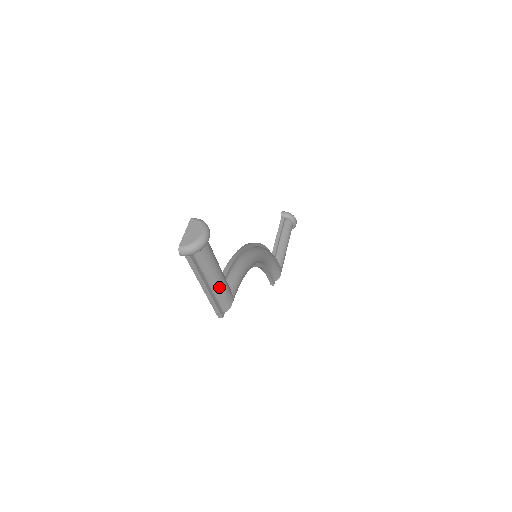
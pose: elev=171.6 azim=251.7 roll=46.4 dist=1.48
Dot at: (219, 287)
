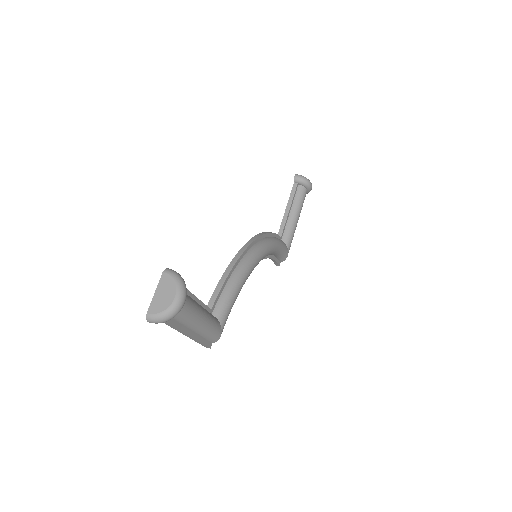
Dot at: (203, 330)
